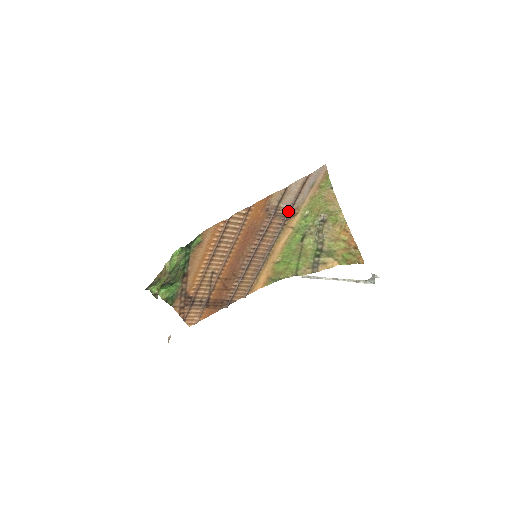
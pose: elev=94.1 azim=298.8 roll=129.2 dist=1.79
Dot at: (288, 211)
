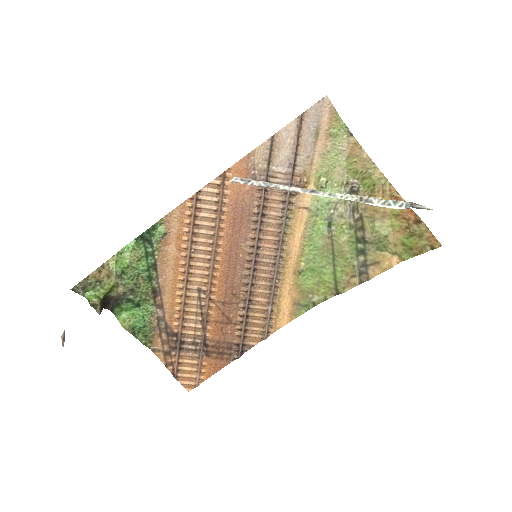
Dot at: (289, 178)
